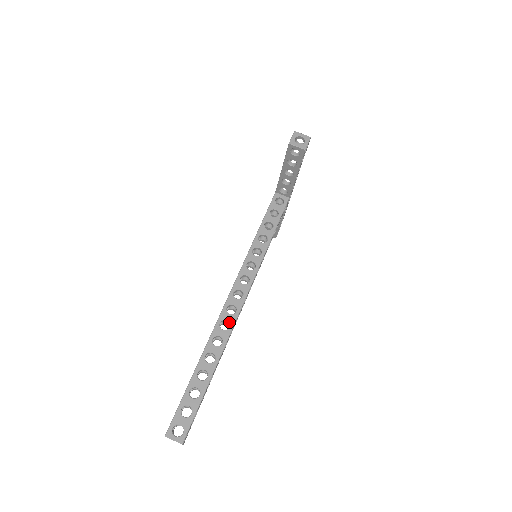
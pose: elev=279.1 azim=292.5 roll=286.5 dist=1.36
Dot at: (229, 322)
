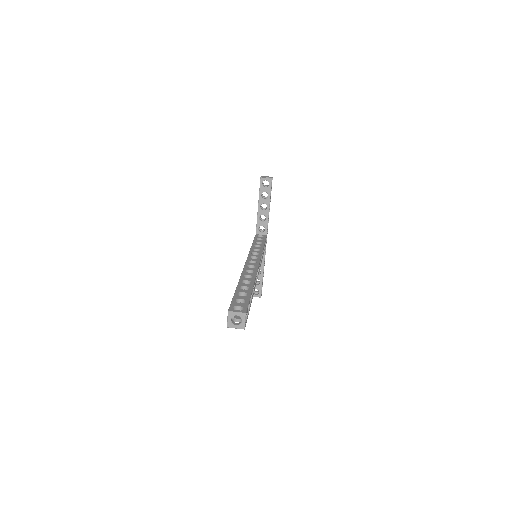
Dot at: (252, 270)
